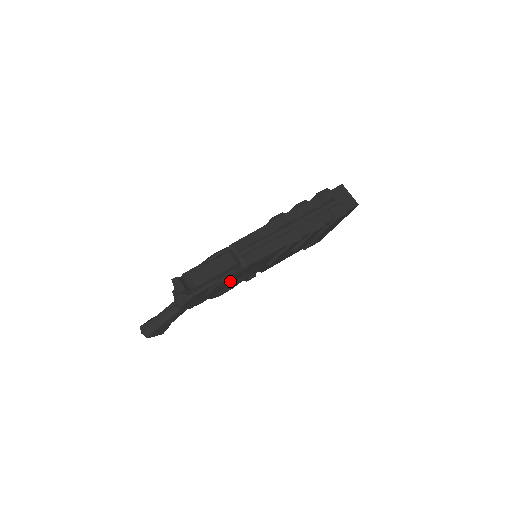
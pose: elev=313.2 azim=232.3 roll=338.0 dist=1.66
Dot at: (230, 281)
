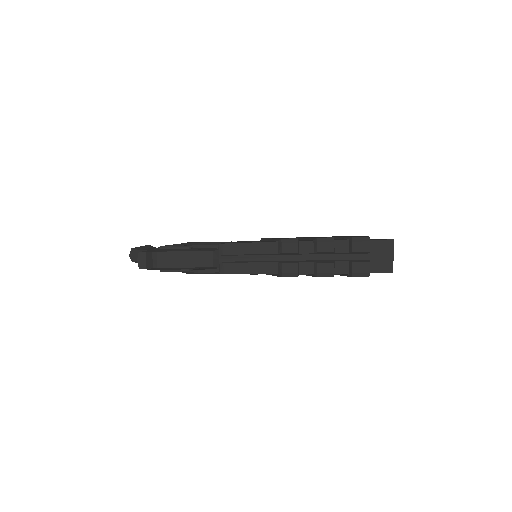
Dot at: occluded
